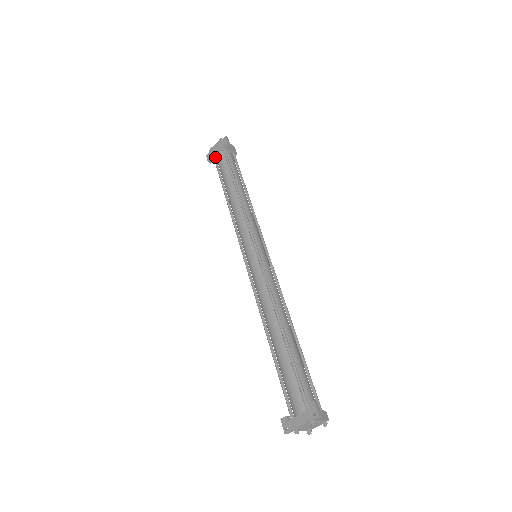
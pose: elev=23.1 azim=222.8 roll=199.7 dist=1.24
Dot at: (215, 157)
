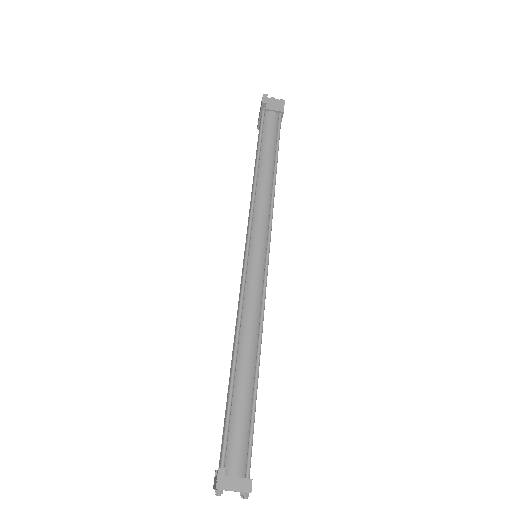
Dot at: occluded
